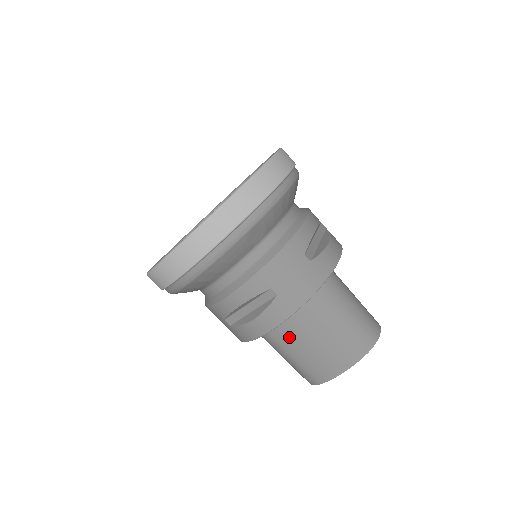
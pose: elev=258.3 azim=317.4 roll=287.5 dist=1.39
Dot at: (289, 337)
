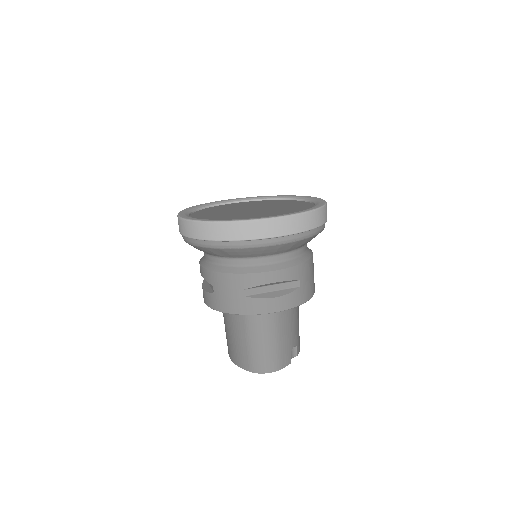
Dot at: (225, 316)
